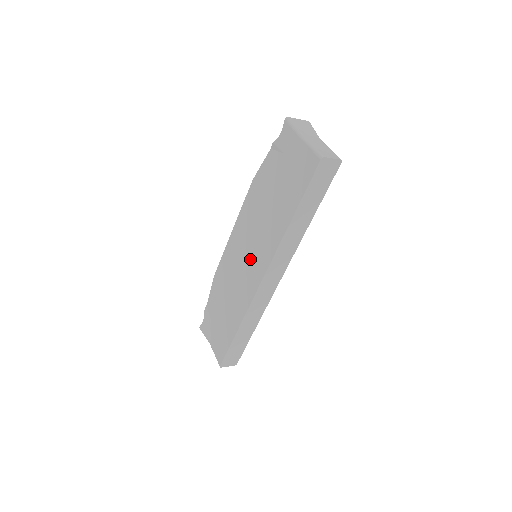
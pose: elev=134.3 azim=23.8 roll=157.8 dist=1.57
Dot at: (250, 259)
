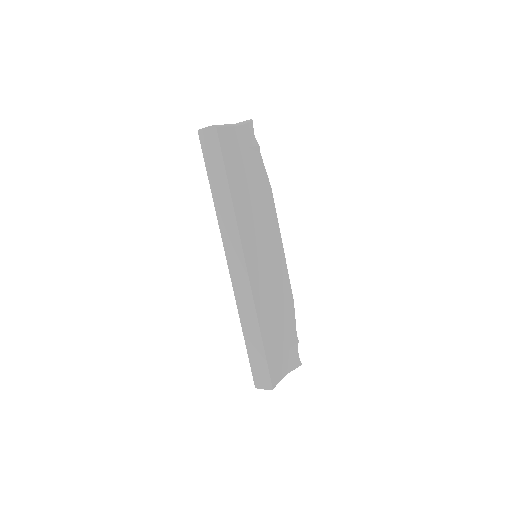
Dot at: occluded
